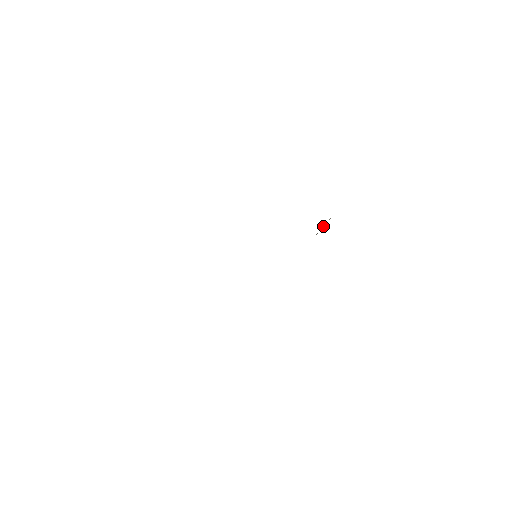
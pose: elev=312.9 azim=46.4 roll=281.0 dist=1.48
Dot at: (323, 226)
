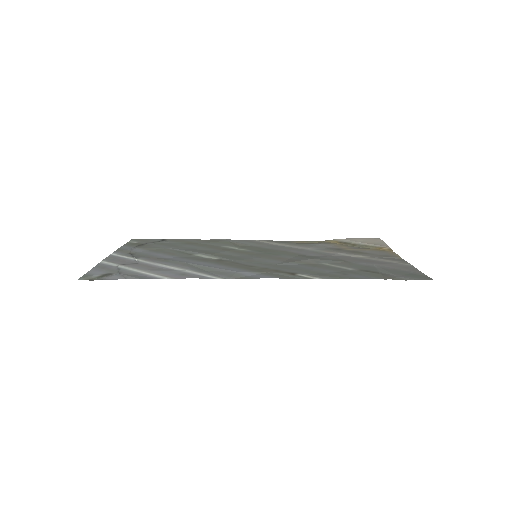
Dot at: (376, 246)
